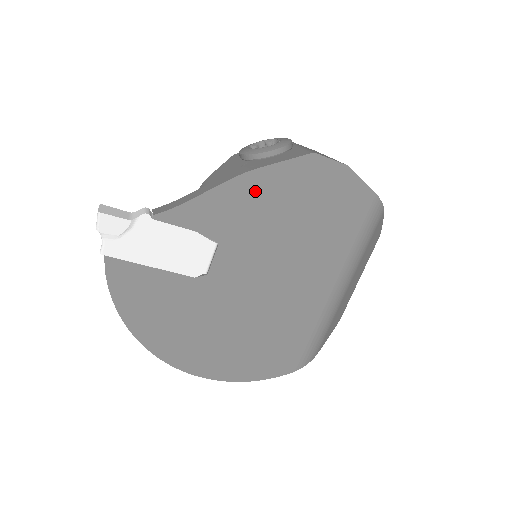
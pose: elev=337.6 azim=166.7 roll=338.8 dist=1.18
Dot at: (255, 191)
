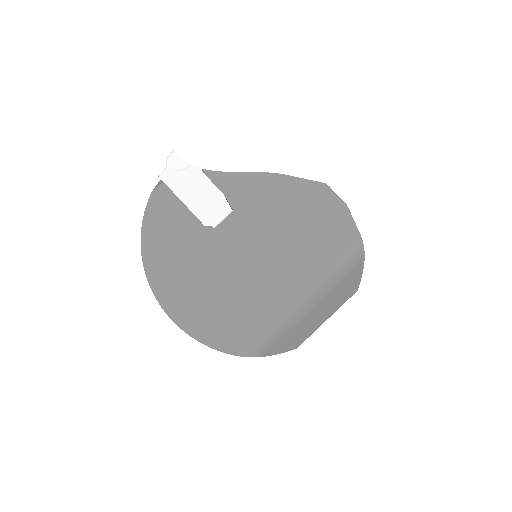
Dot at: (275, 188)
